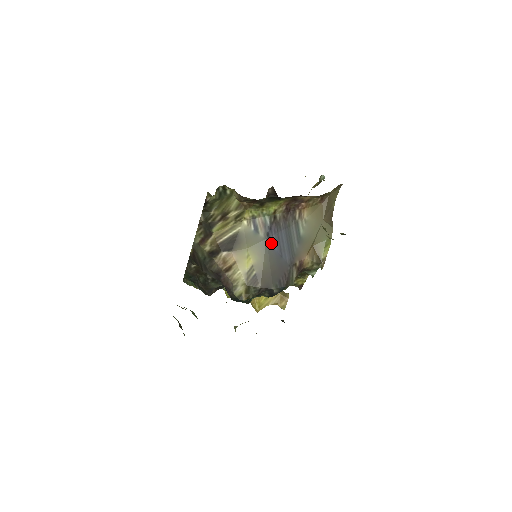
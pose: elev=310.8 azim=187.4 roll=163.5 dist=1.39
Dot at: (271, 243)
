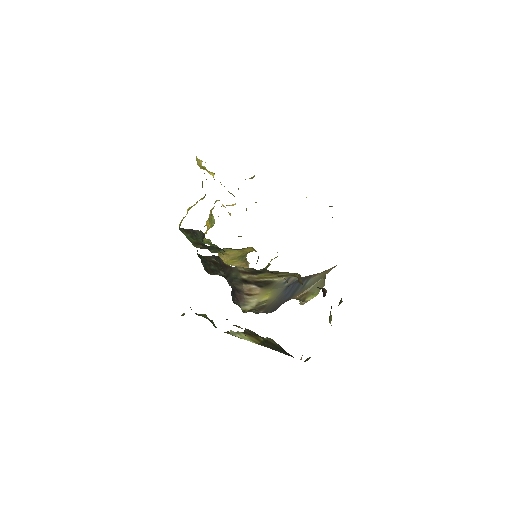
Dot at: (287, 289)
